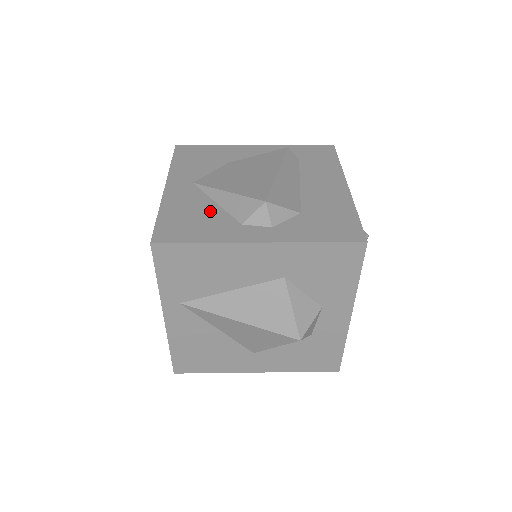
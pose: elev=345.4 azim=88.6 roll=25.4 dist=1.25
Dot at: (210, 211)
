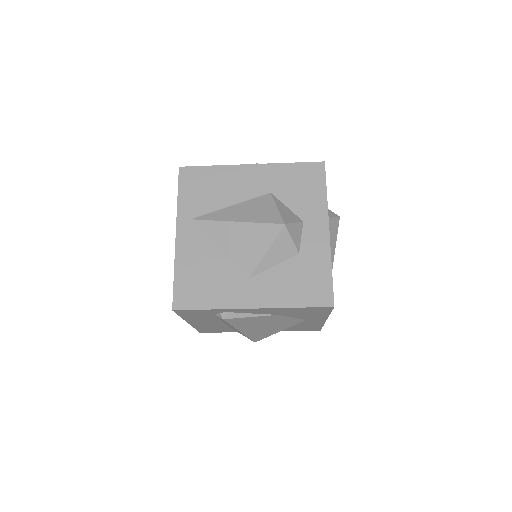
Dot at: occluded
